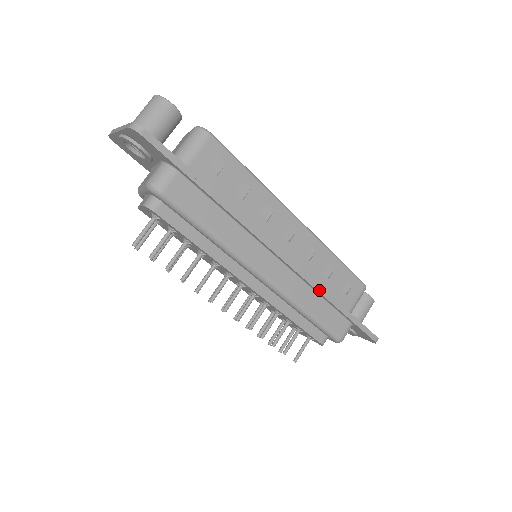
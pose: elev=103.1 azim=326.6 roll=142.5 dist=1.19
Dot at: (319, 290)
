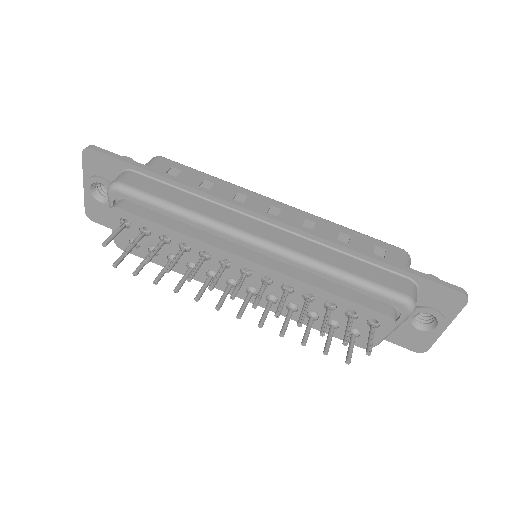
Dot at: (335, 242)
